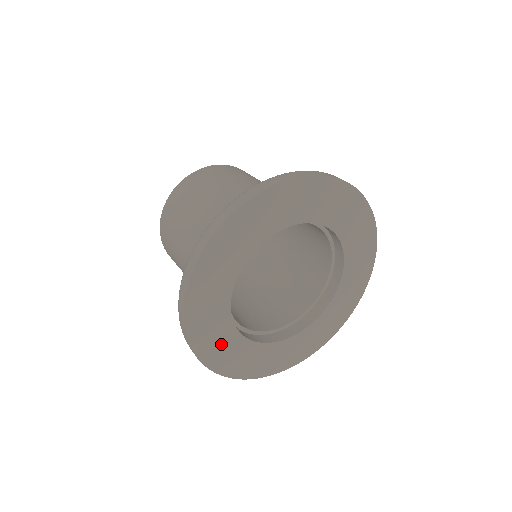
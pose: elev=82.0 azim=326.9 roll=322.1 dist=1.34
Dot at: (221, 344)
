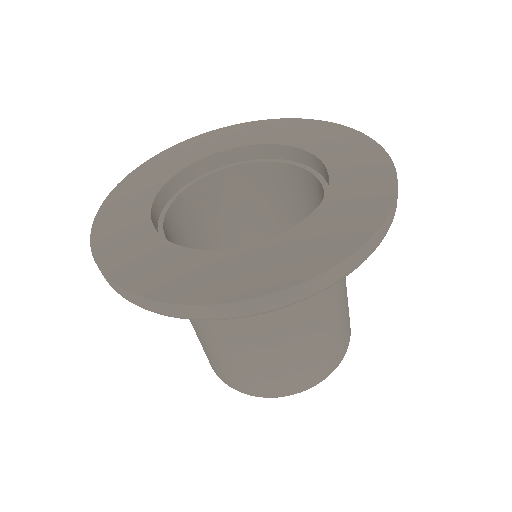
Dot at: (144, 259)
